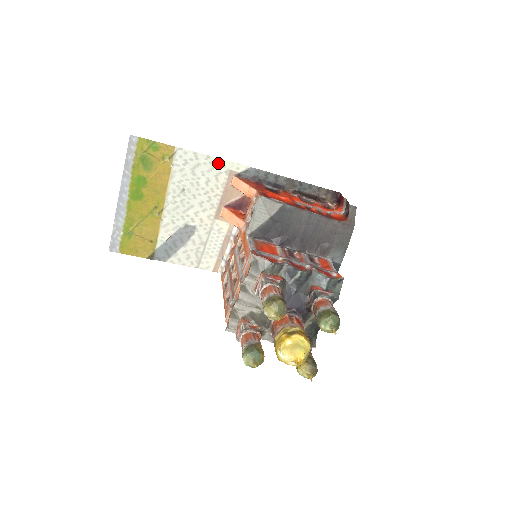
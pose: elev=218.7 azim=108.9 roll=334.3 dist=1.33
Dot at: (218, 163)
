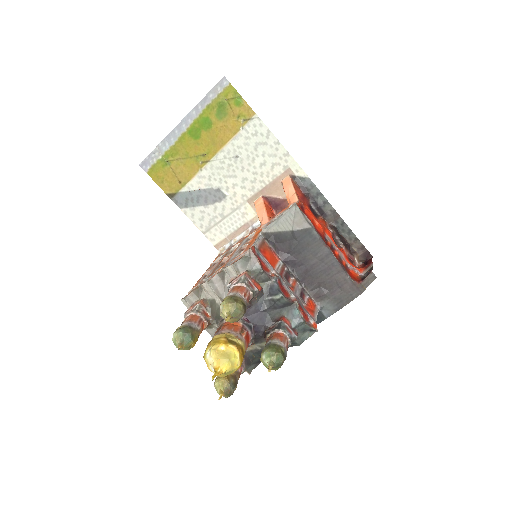
Dot at: (283, 154)
